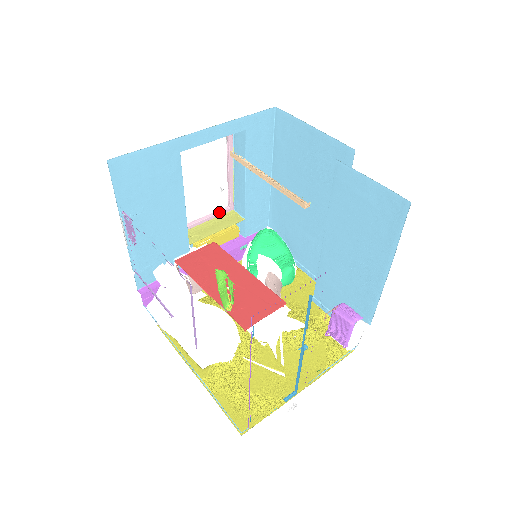
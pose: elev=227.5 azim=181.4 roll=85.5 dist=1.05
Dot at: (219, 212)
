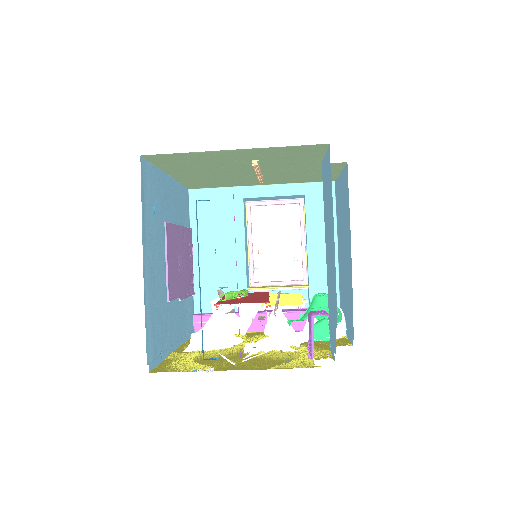
Dot at: (291, 281)
